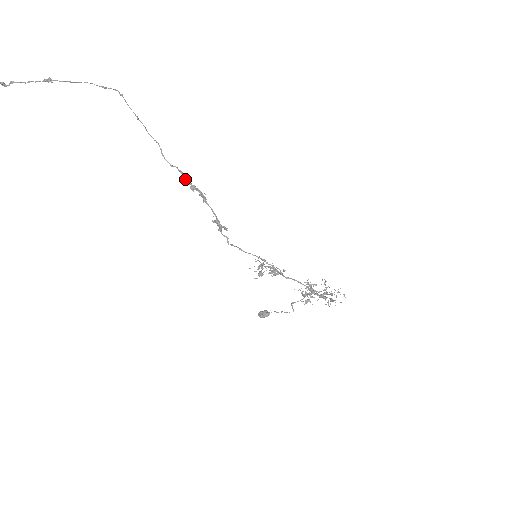
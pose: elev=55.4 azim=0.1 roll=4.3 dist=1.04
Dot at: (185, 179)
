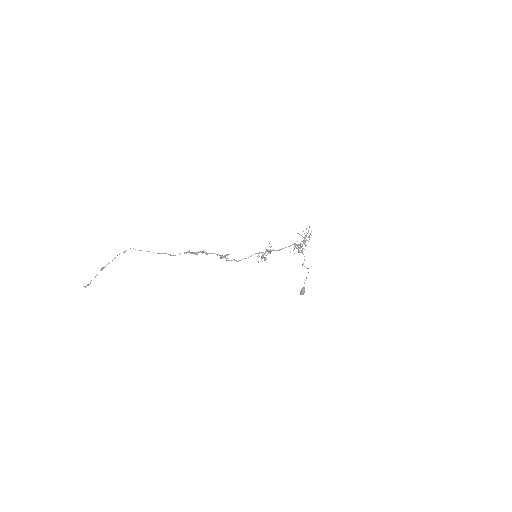
Dot at: (189, 252)
